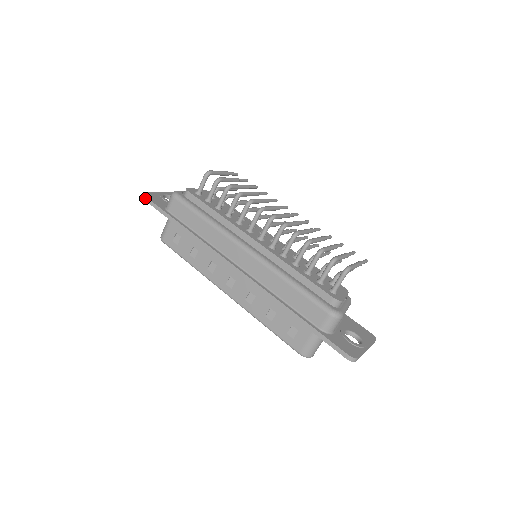
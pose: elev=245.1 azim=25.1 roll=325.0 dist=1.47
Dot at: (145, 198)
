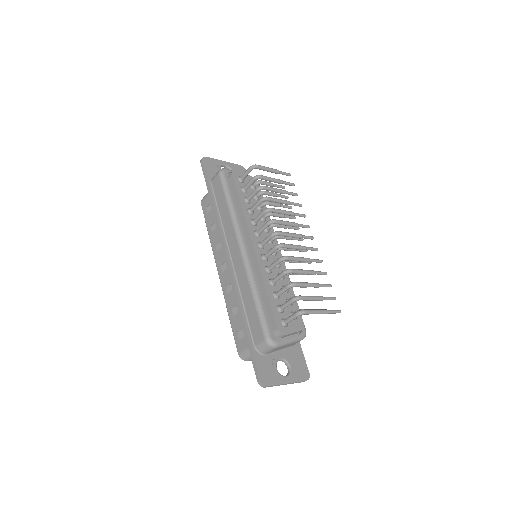
Dot at: (202, 162)
